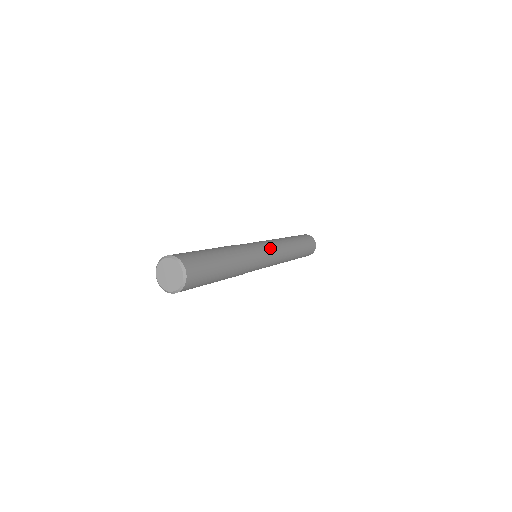
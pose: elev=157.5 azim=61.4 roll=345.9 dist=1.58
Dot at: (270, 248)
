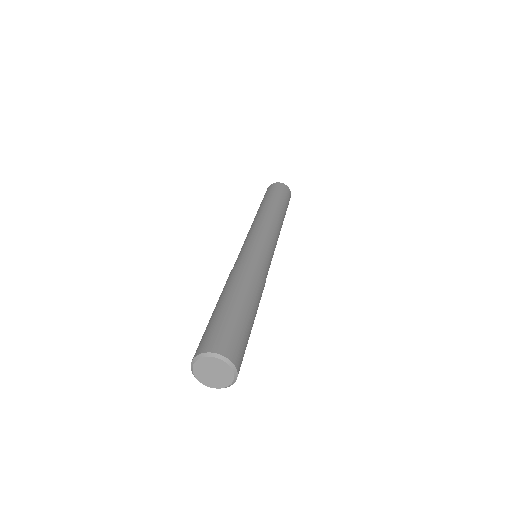
Dot at: (270, 243)
